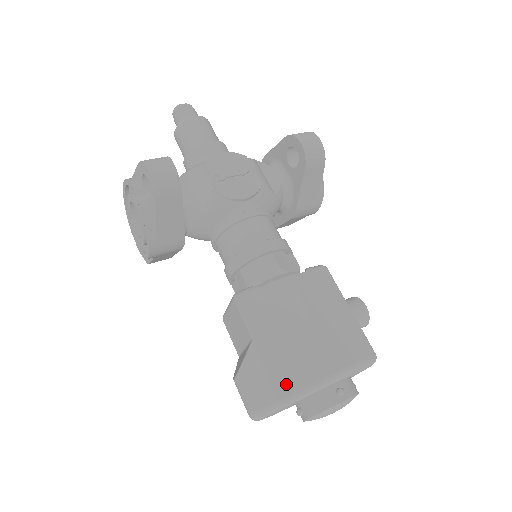
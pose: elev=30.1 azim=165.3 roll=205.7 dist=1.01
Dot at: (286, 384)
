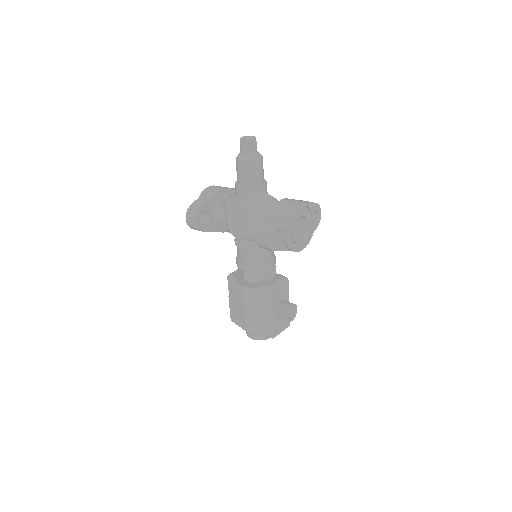
Dot at: (233, 318)
